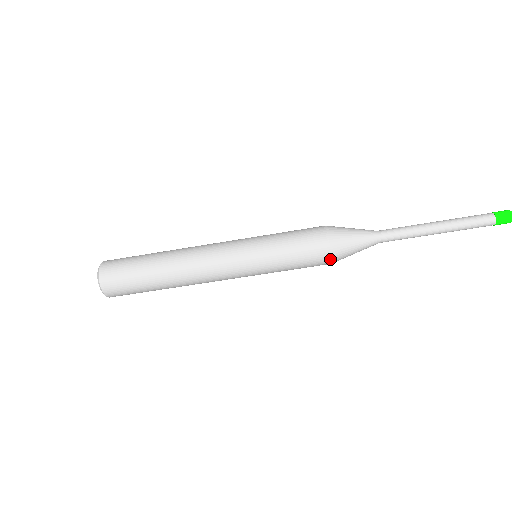
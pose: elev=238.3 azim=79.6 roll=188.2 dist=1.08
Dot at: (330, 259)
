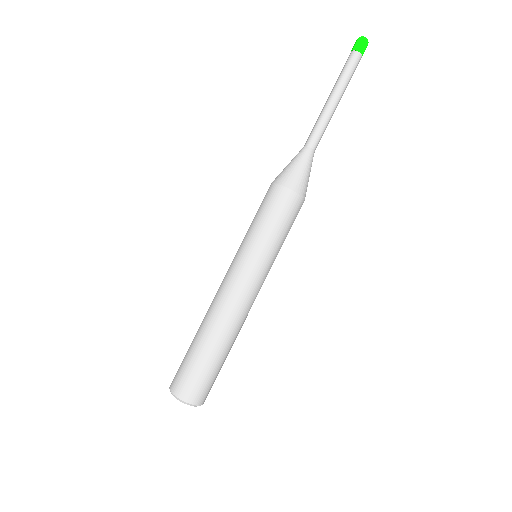
Dot at: (282, 187)
